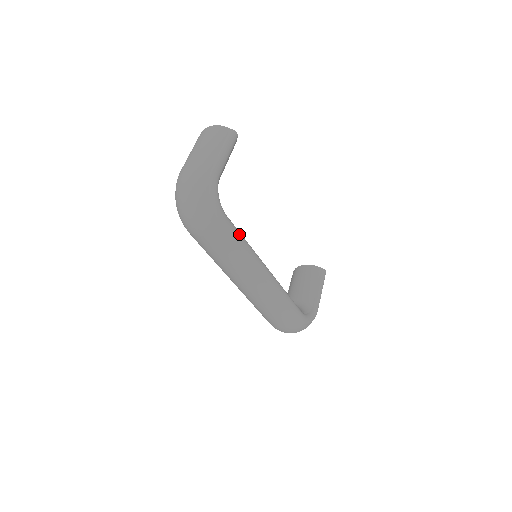
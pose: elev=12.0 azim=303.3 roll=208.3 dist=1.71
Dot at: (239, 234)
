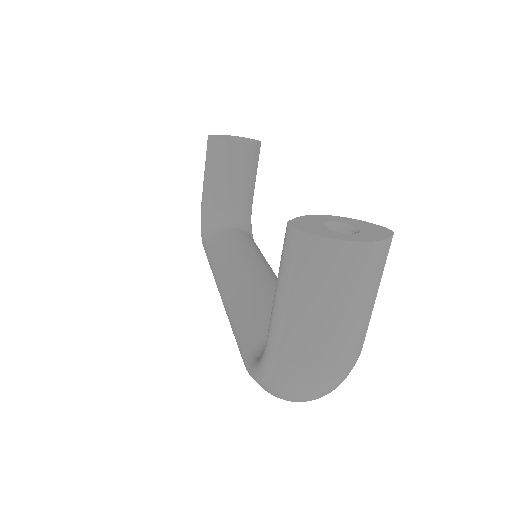
Dot at: occluded
